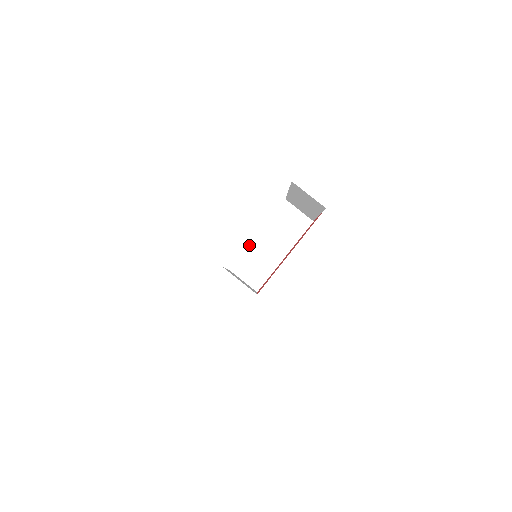
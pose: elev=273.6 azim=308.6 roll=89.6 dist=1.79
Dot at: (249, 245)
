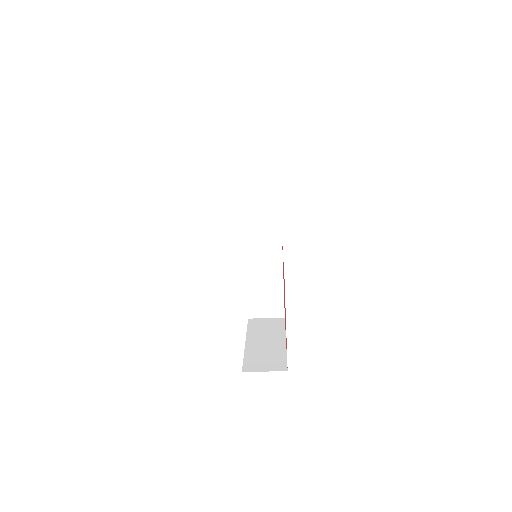
Dot at: occluded
